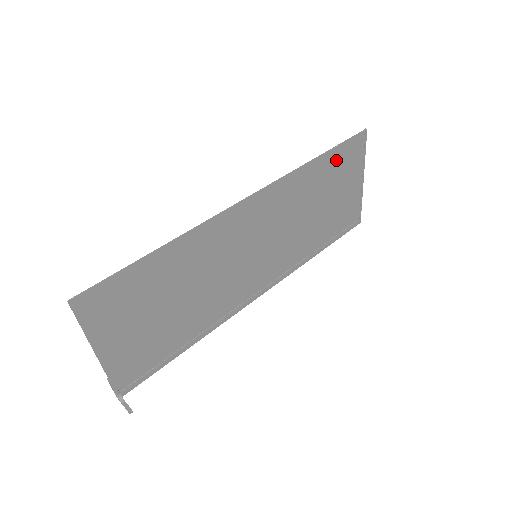
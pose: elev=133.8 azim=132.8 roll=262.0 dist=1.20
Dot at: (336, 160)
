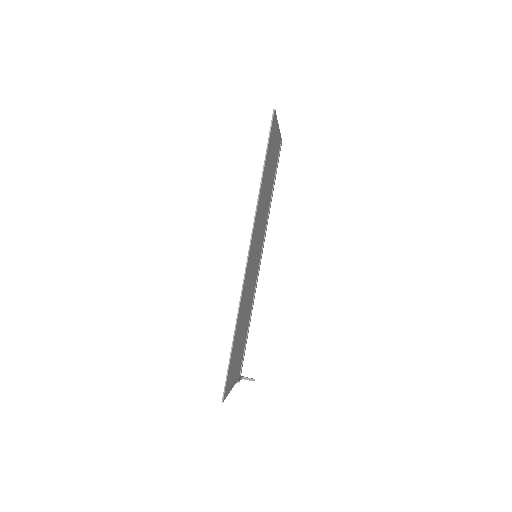
Dot at: (268, 155)
